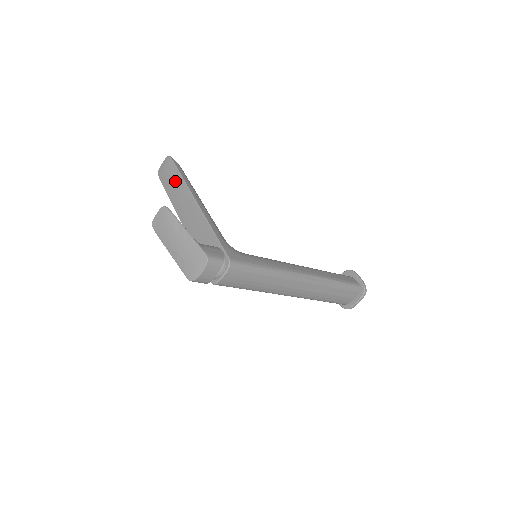
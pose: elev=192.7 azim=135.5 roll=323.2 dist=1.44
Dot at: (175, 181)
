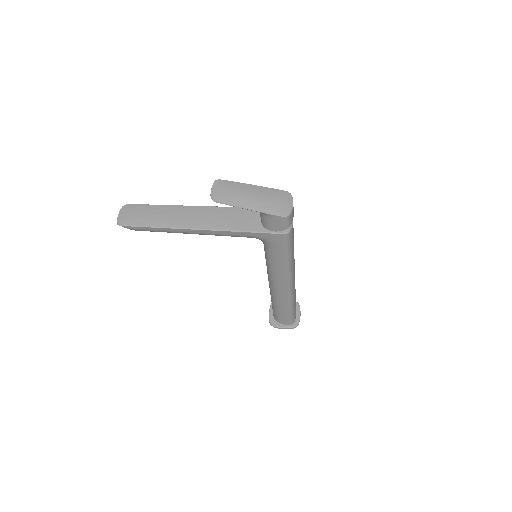
Dot at: (158, 211)
